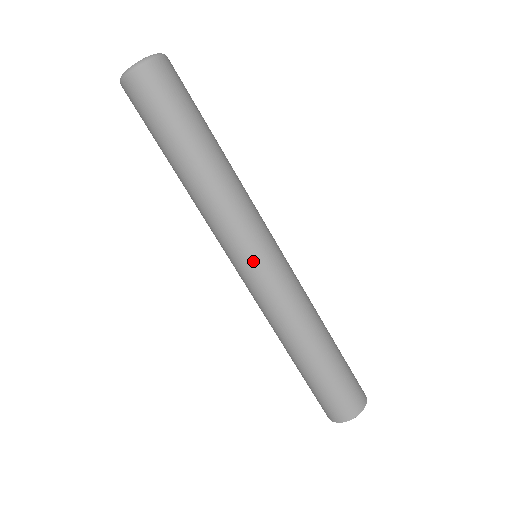
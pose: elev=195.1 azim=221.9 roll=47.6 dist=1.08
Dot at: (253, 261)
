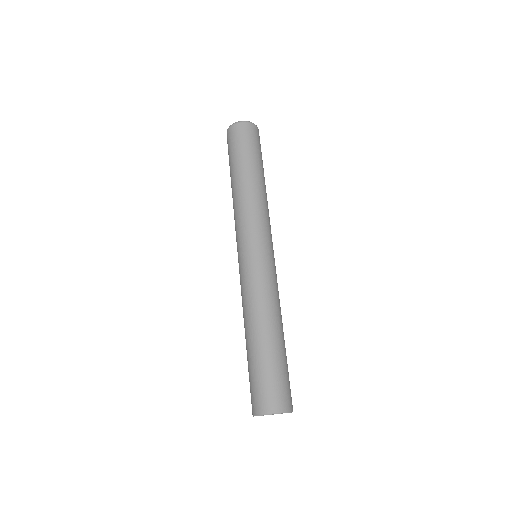
Dot at: (245, 249)
